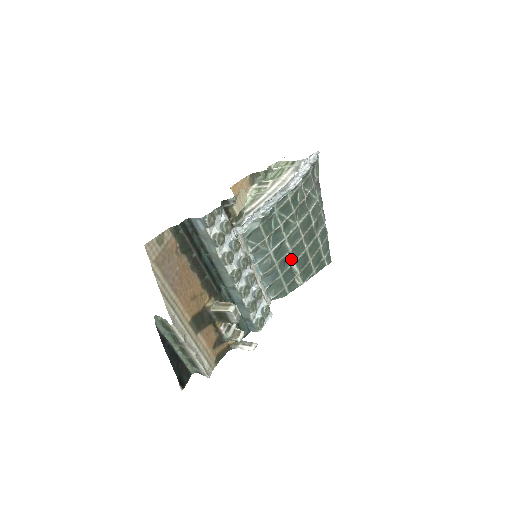
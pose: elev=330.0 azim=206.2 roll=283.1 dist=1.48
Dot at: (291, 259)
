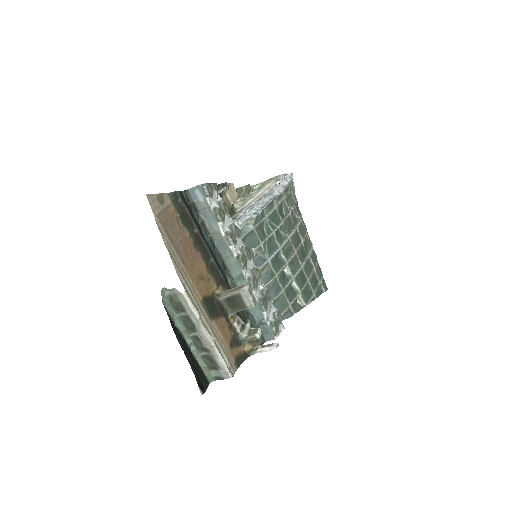
Dot at: (289, 275)
